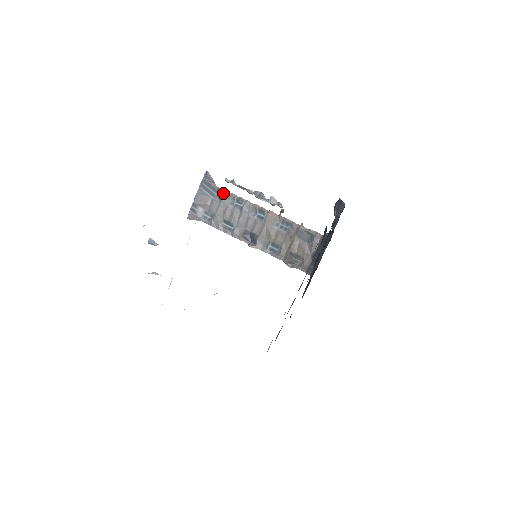
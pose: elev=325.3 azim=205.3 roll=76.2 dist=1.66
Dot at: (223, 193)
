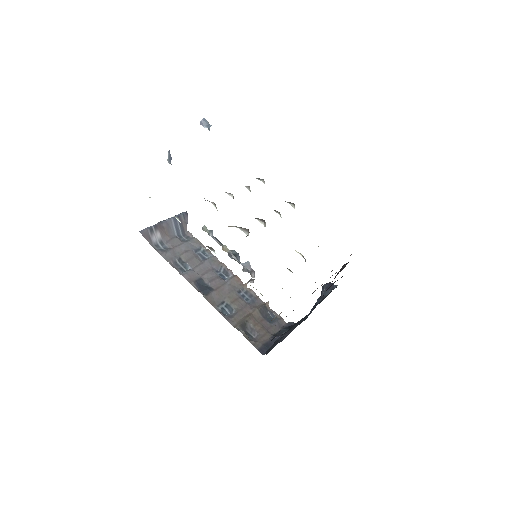
Dot at: (191, 238)
